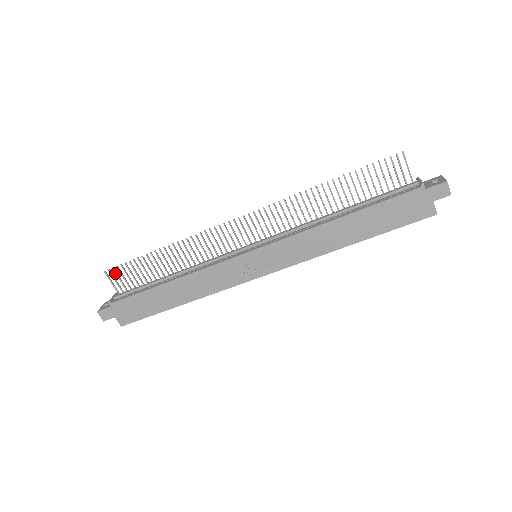
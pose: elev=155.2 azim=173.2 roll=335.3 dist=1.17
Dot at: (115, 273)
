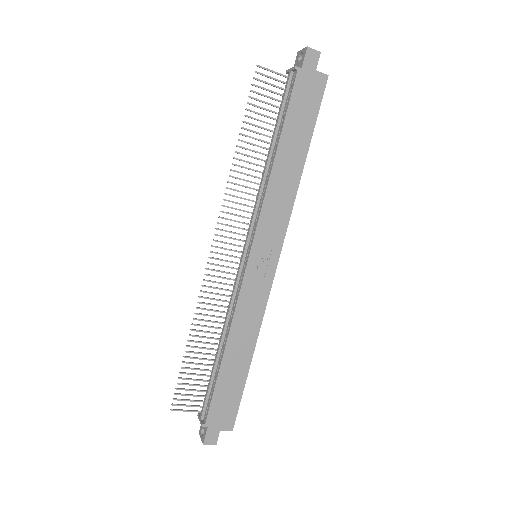
Dot at: occluded
